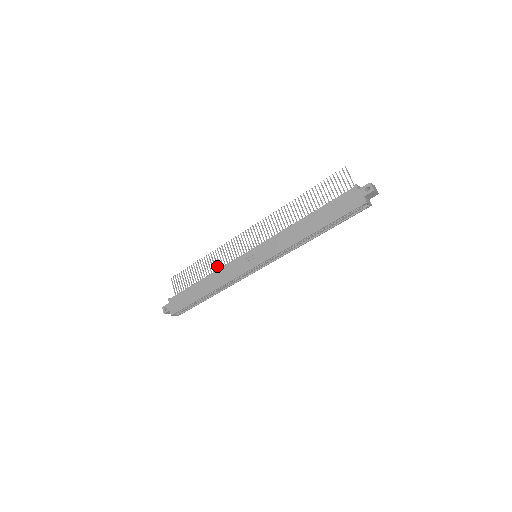
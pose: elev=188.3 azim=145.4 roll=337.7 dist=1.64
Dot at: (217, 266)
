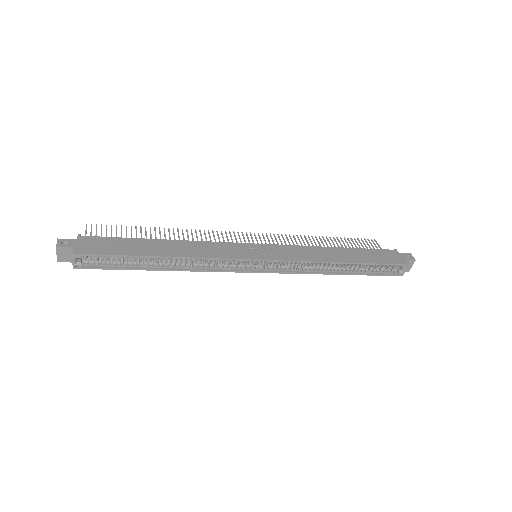
Dot at: occluded
